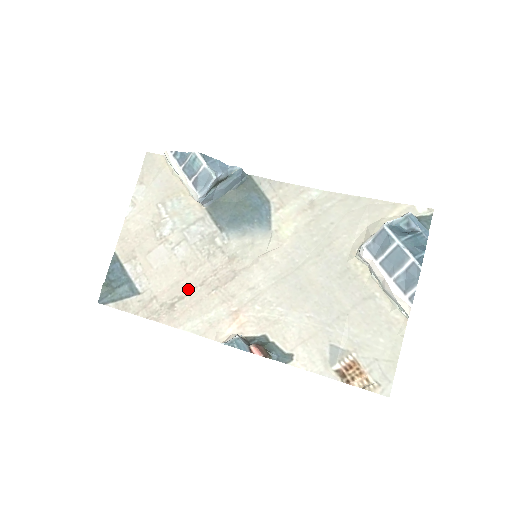
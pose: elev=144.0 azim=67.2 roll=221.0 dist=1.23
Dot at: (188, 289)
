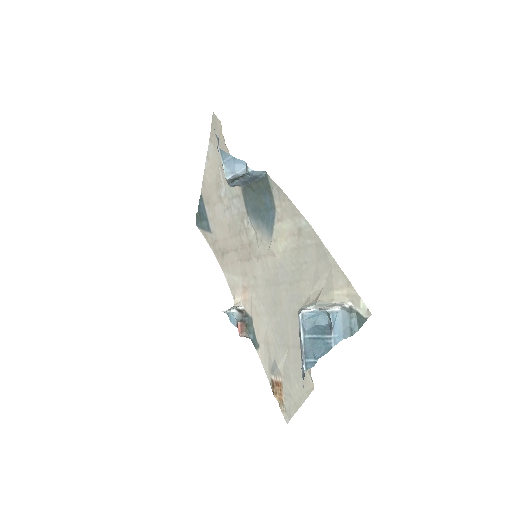
Dot at: (230, 248)
